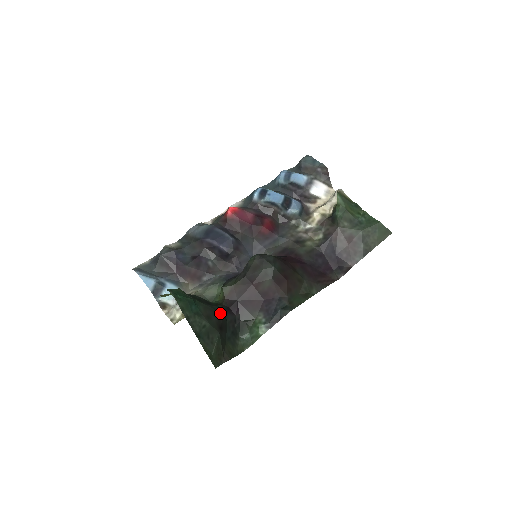
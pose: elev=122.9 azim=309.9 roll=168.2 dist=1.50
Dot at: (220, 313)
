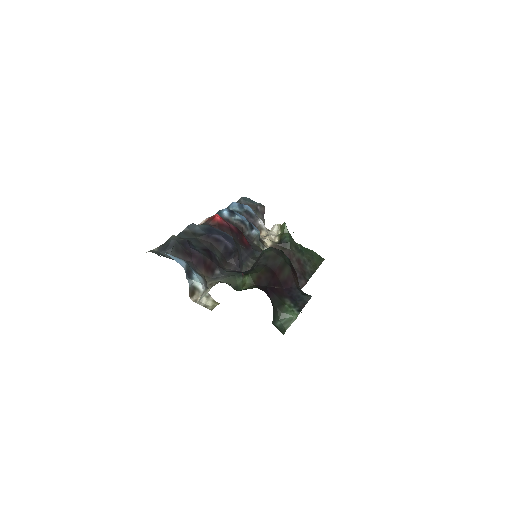
Dot at: occluded
